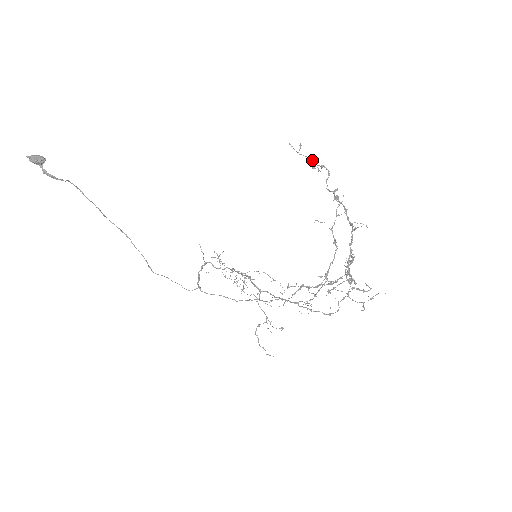
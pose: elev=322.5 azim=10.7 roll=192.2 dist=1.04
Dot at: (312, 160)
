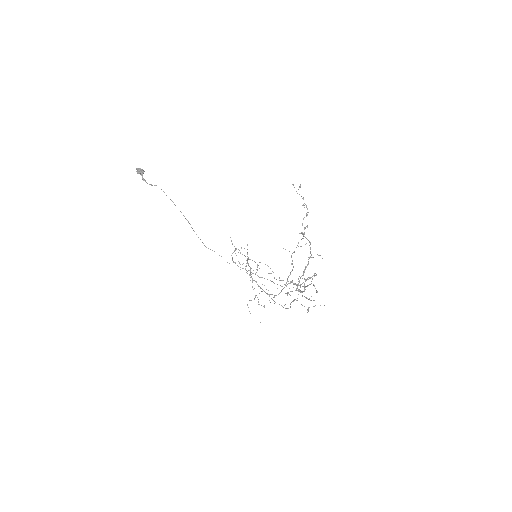
Dot at: occluded
